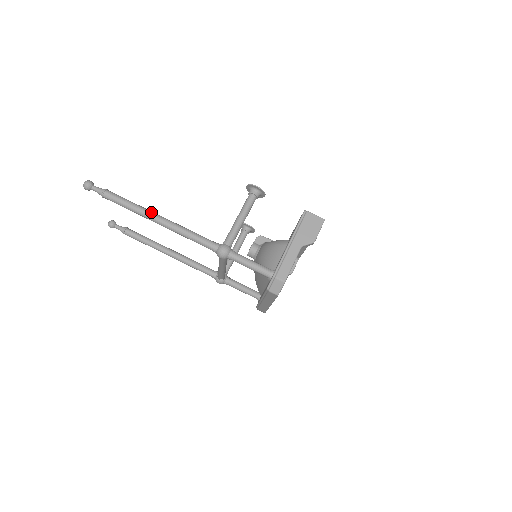
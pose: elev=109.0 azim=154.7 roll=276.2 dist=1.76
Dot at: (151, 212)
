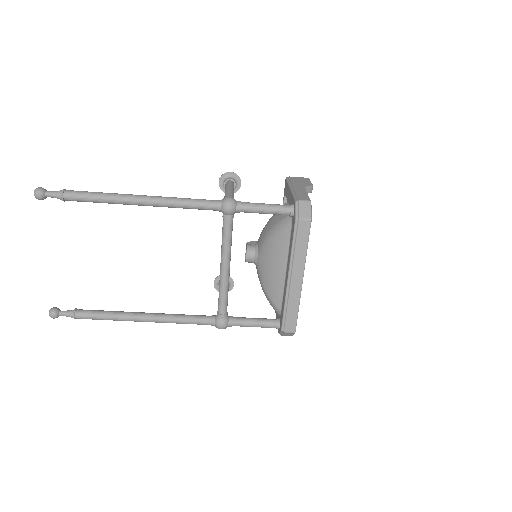
Dot at: (129, 194)
